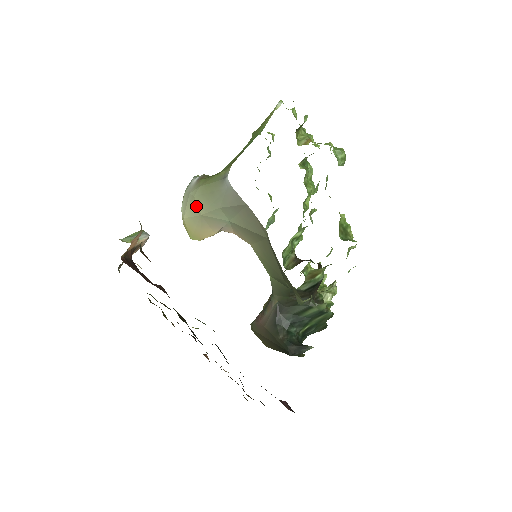
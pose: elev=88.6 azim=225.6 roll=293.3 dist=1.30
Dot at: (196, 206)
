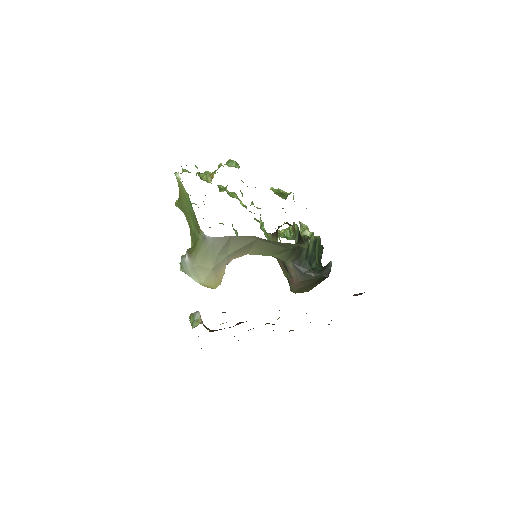
Dot at: (205, 268)
